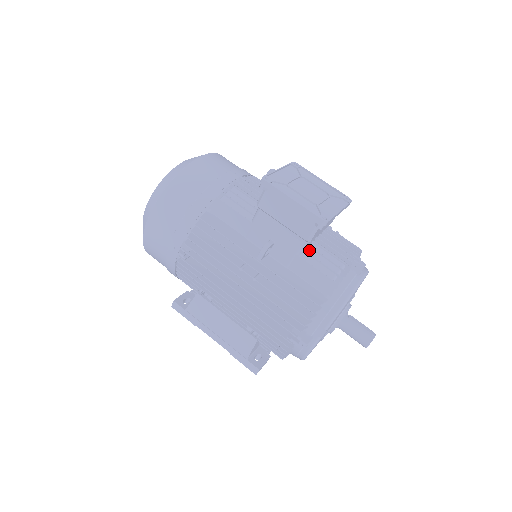
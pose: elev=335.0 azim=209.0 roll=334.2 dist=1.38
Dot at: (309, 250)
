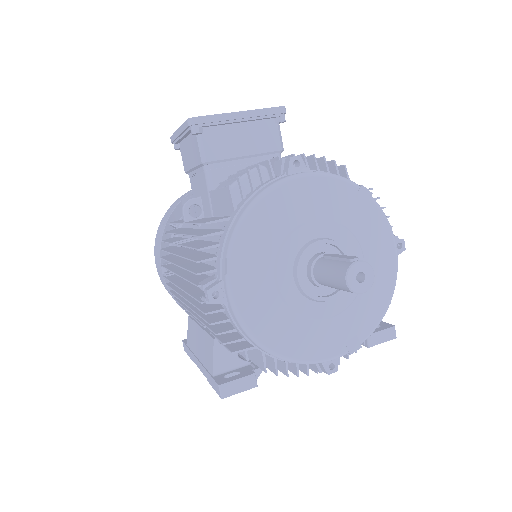
Dot at: occluded
